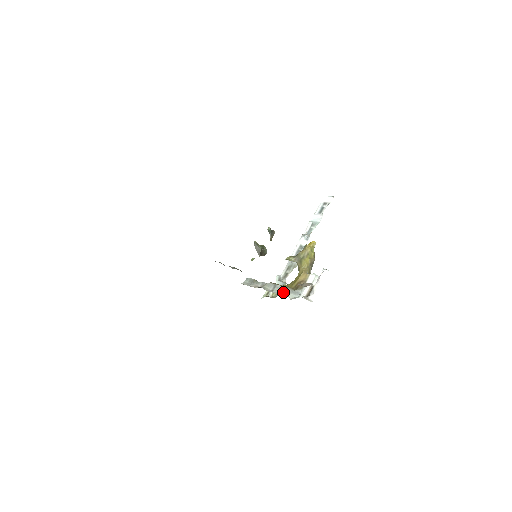
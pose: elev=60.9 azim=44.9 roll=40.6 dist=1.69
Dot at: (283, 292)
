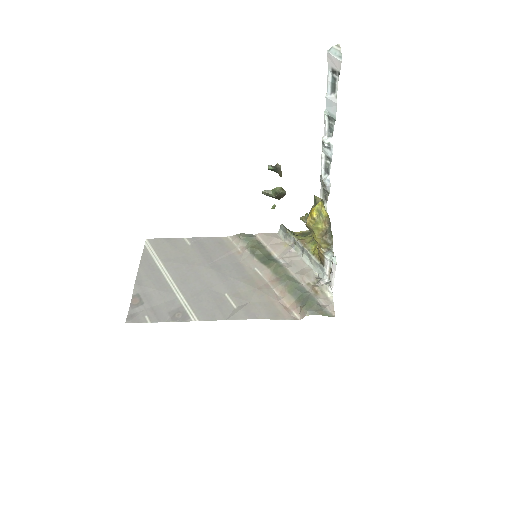
Dot at: (311, 262)
